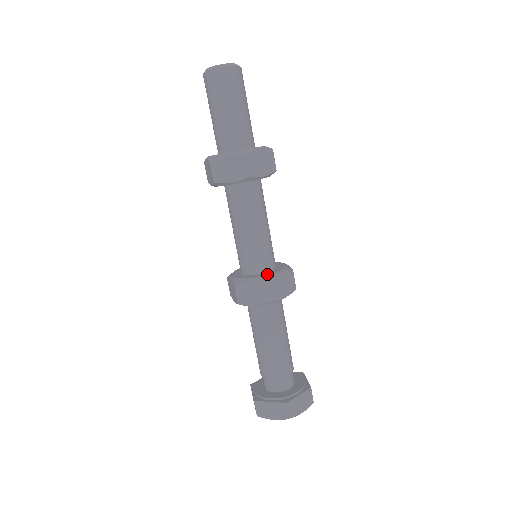
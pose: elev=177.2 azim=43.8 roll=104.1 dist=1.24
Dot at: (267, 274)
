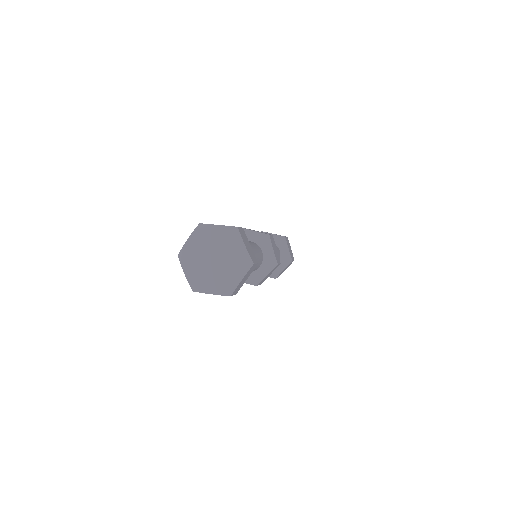
Dot at: occluded
